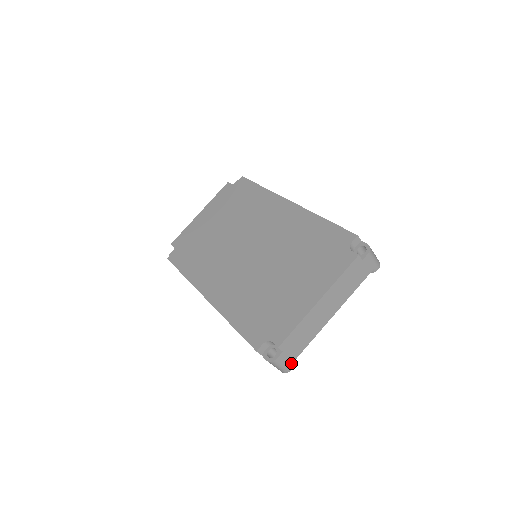
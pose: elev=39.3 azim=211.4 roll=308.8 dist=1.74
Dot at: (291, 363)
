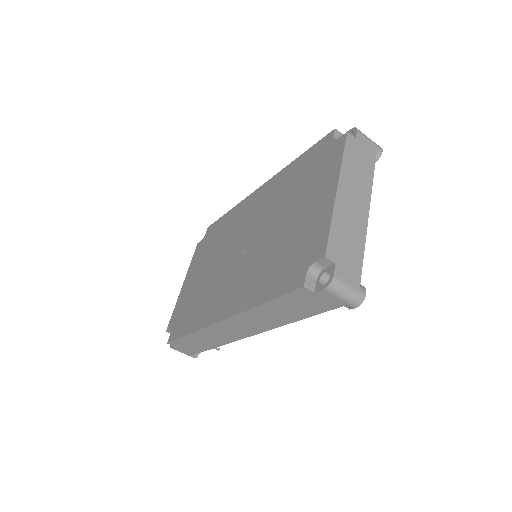
Dot at: (358, 283)
